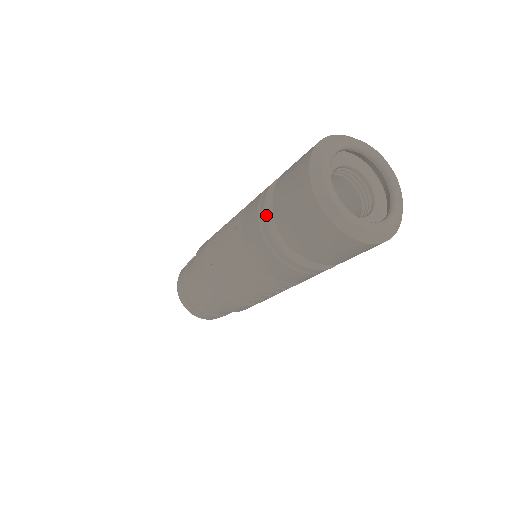
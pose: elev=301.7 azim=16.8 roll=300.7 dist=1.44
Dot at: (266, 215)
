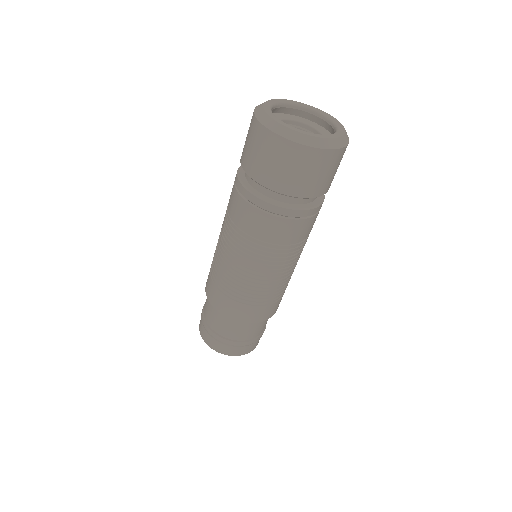
Dot at: (245, 187)
